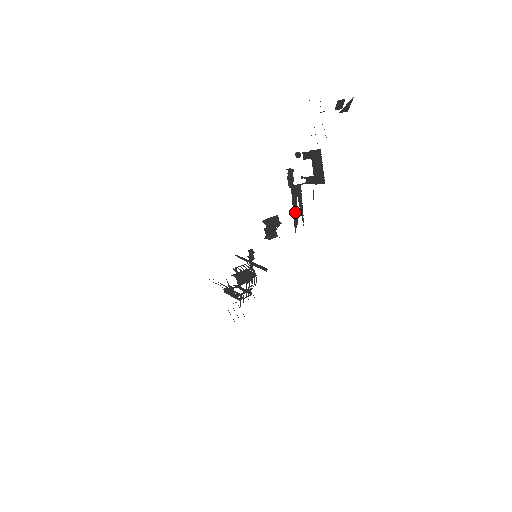
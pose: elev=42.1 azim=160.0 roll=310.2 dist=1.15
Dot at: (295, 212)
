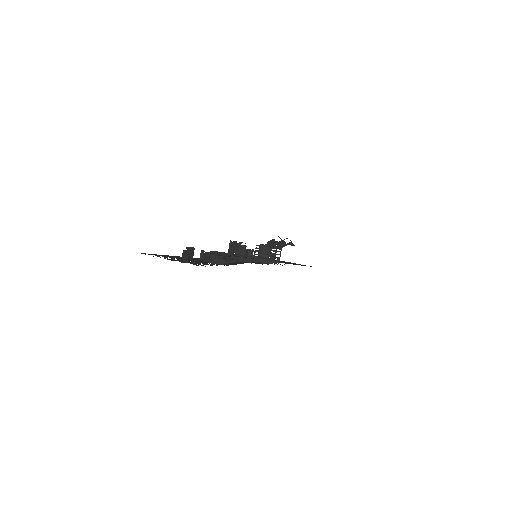
Dot at: occluded
